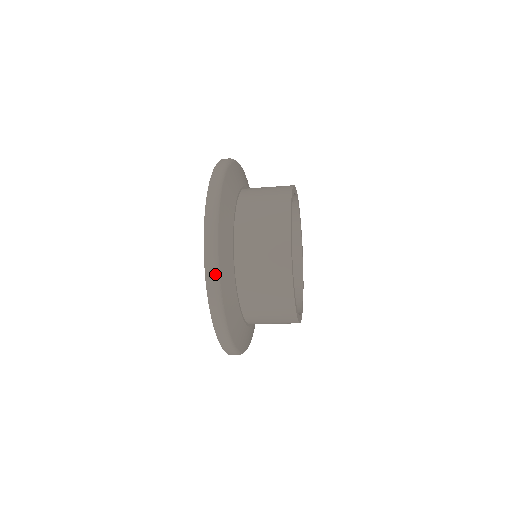
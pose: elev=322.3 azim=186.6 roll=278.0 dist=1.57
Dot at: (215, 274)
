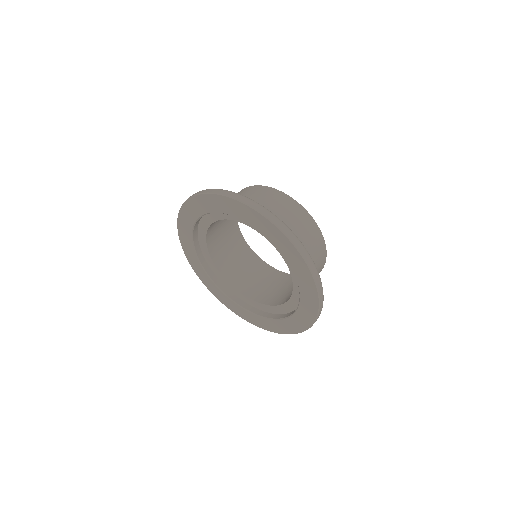
Dot at: occluded
